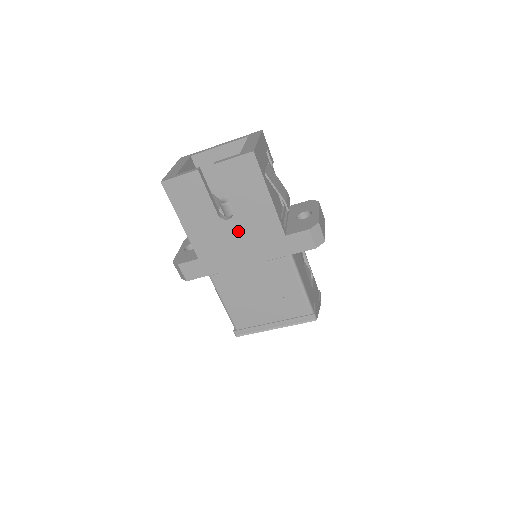
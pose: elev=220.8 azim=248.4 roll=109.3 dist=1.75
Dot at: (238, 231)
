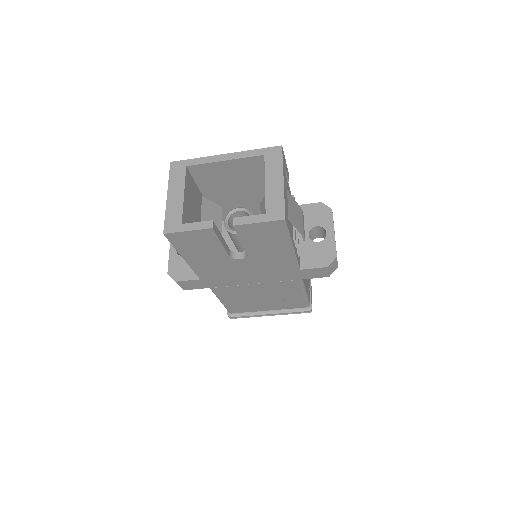
Dot at: (249, 266)
